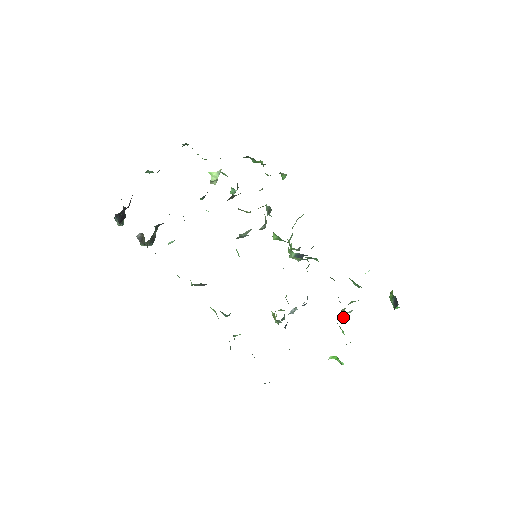
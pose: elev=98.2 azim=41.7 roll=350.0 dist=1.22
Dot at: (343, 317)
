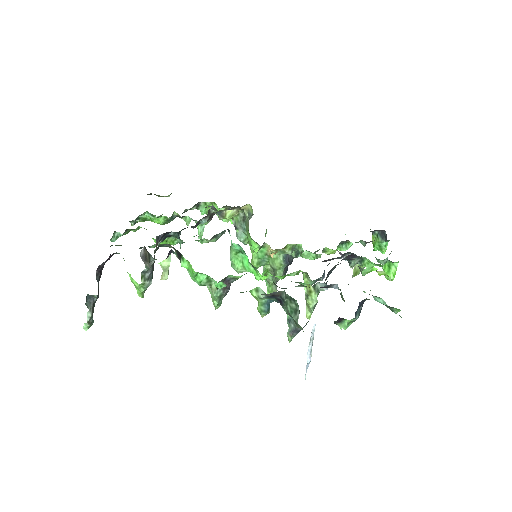
Dot at: (359, 269)
